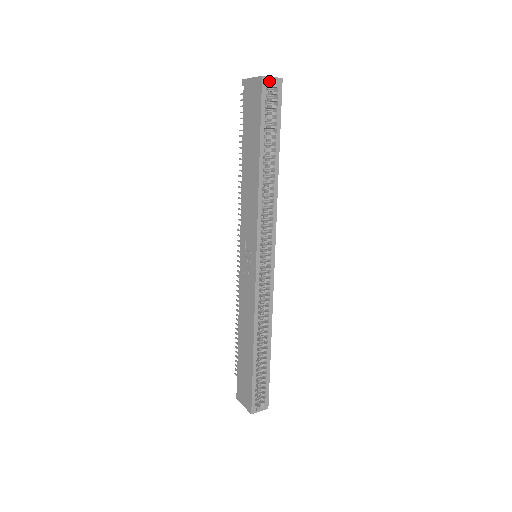
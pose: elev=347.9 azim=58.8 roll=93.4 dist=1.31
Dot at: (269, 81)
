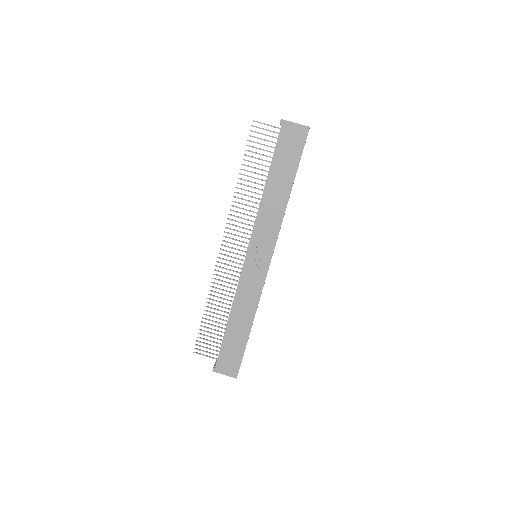
Dot at: occluded
